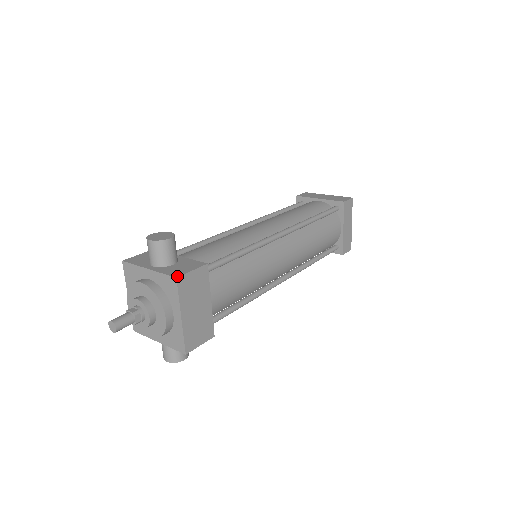
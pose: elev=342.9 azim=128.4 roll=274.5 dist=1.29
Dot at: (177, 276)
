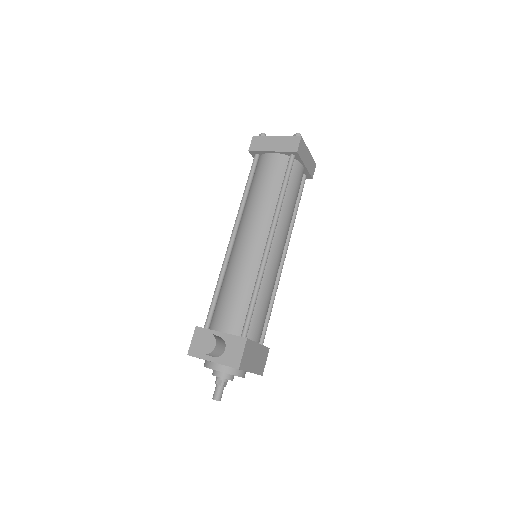
Dot at: (238, 367)
